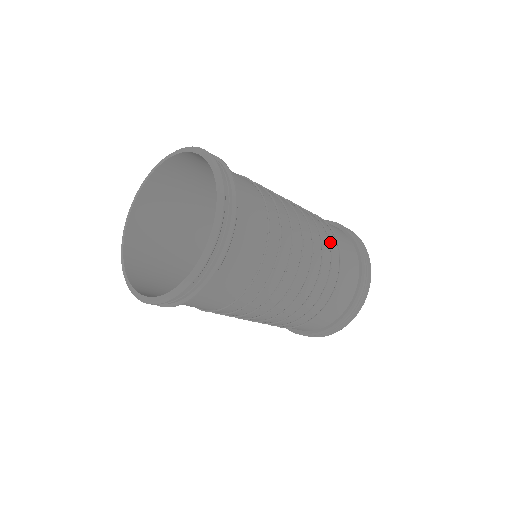
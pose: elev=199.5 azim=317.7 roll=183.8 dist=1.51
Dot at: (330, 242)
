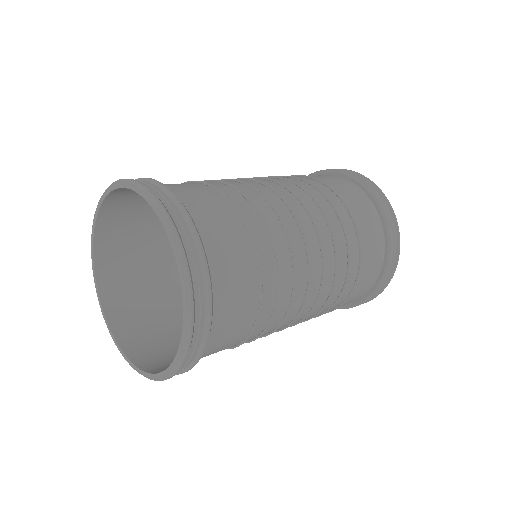
Dot at: (329, 201)
